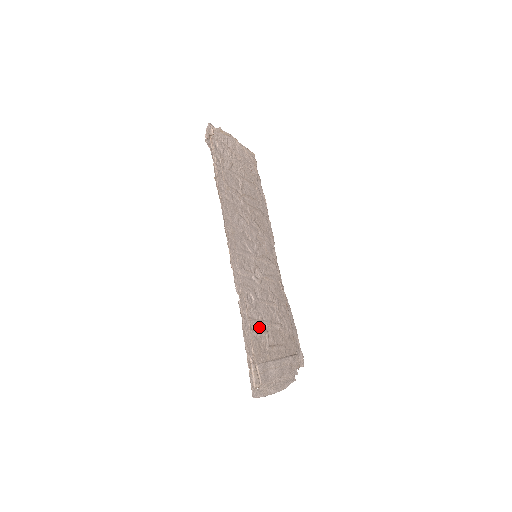
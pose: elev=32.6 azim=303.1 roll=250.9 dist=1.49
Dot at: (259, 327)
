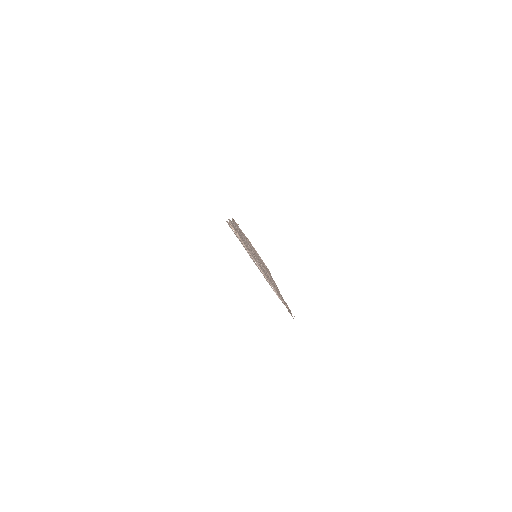
Dot at: occluded
